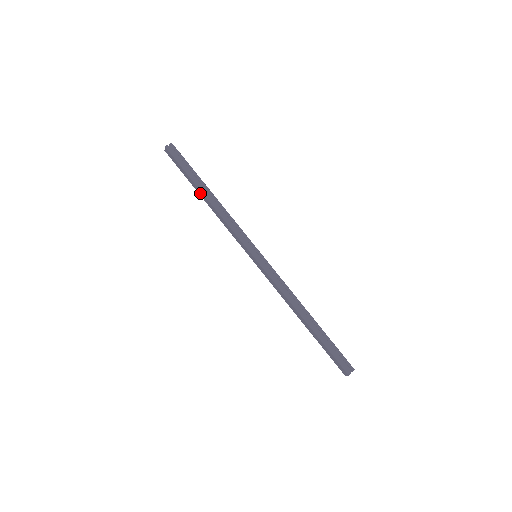
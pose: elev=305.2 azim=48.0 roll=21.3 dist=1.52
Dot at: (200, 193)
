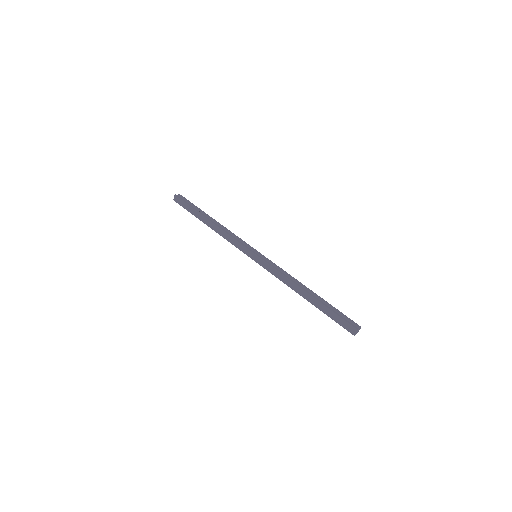
Dot at: (204, 221)
